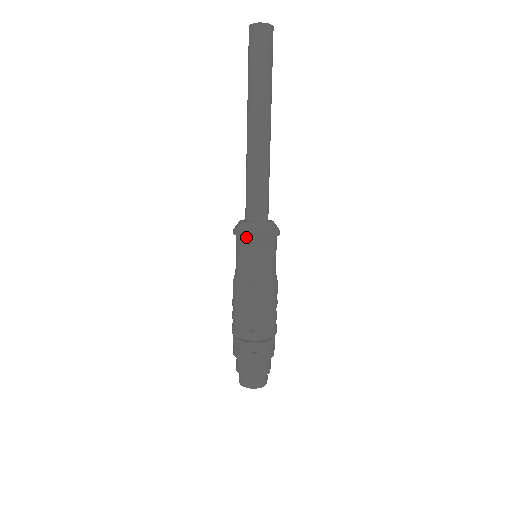
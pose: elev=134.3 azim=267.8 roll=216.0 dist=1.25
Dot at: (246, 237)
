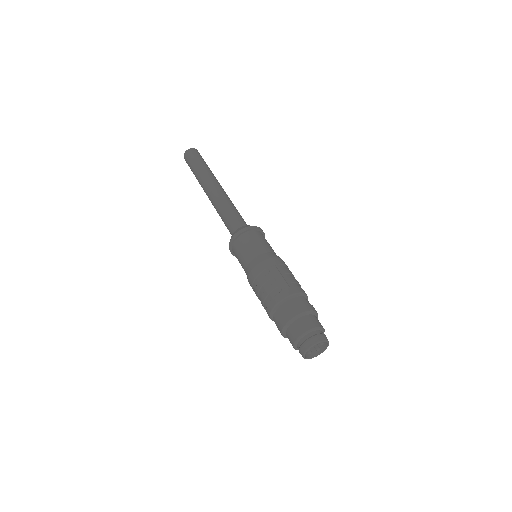
Dot at: (241, 235)
